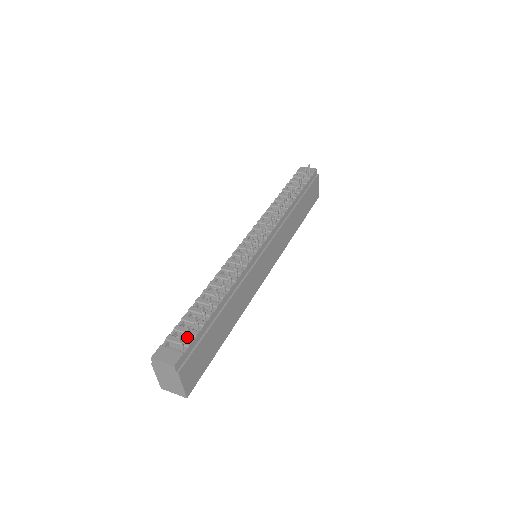
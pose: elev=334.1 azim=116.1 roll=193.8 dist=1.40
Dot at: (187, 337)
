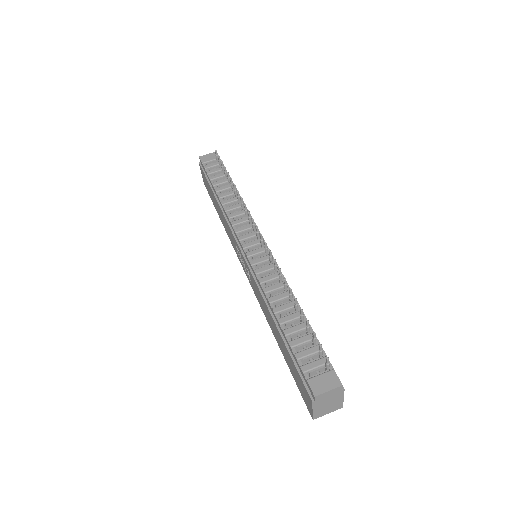
Dot at: (314, 357)
